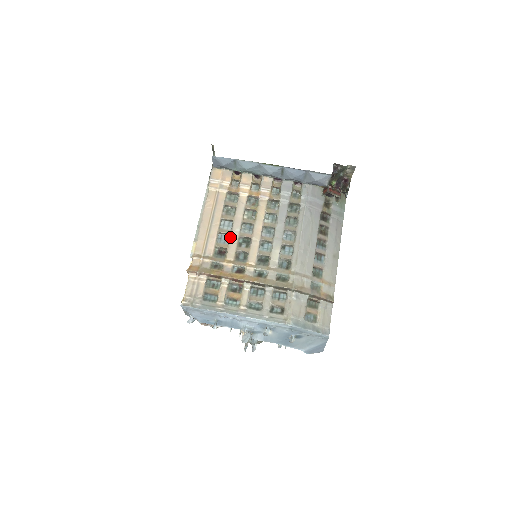
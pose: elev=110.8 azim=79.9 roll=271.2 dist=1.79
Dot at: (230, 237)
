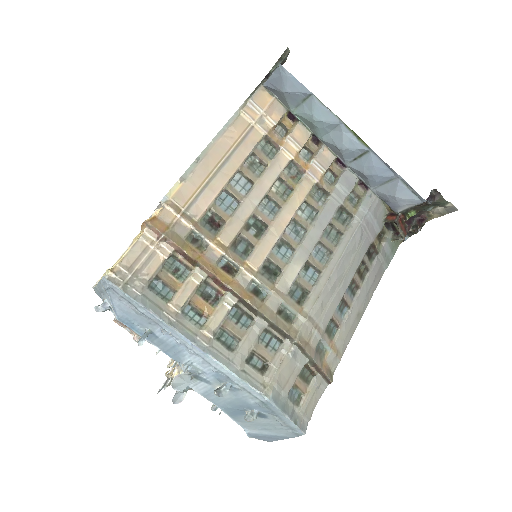
Dot at: (239, 206)
